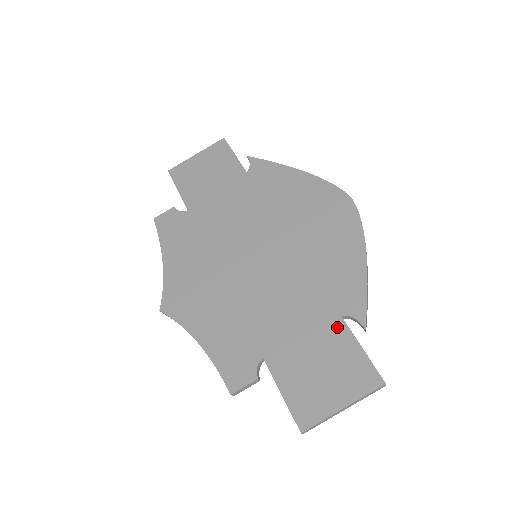
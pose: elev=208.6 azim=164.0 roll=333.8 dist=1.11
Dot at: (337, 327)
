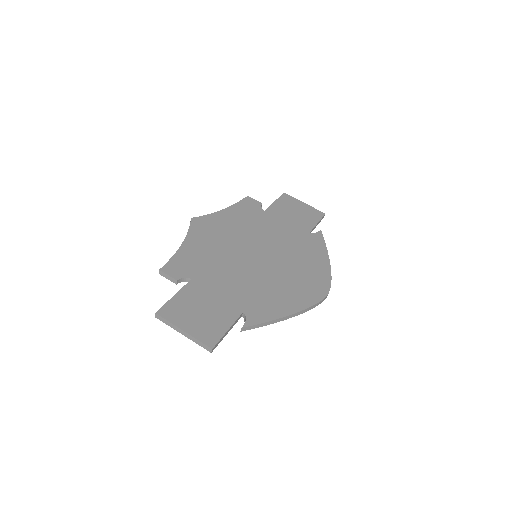
Dot at: (234, 312)
